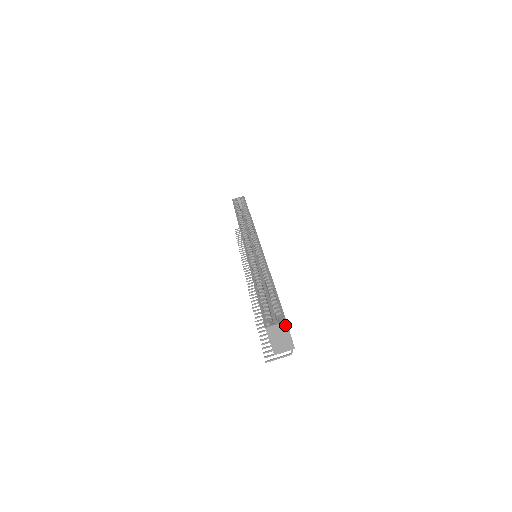
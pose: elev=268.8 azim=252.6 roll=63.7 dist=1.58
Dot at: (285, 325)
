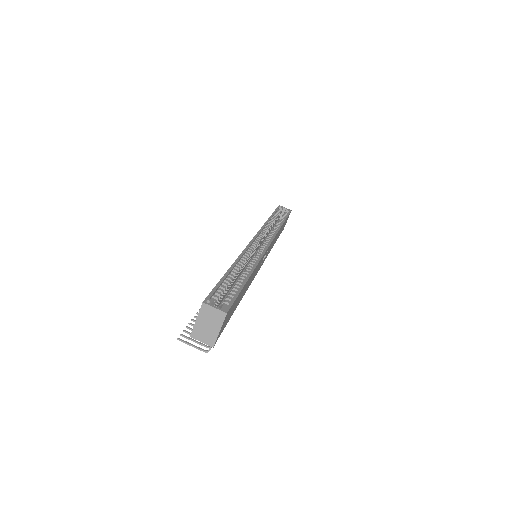
Dot at: (223, 316)
